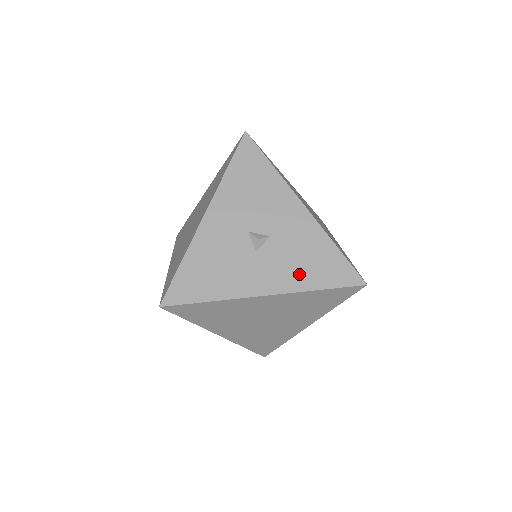
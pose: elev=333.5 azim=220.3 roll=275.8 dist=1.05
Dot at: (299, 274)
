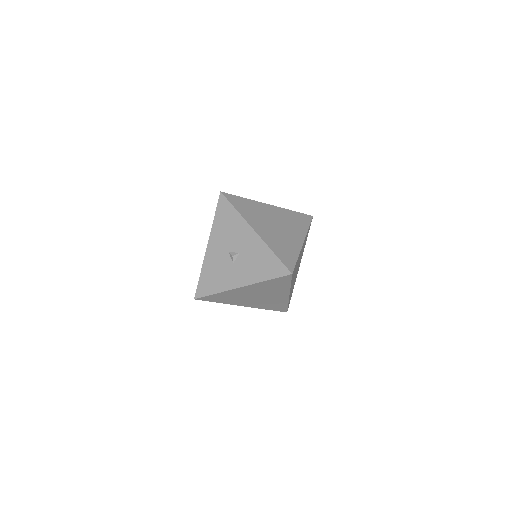
Dot at: (256, 273)
